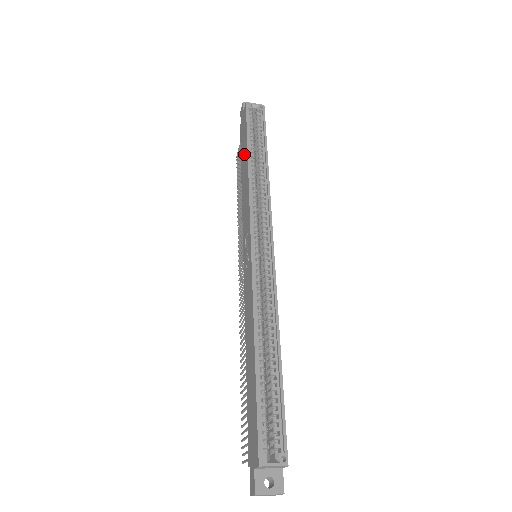
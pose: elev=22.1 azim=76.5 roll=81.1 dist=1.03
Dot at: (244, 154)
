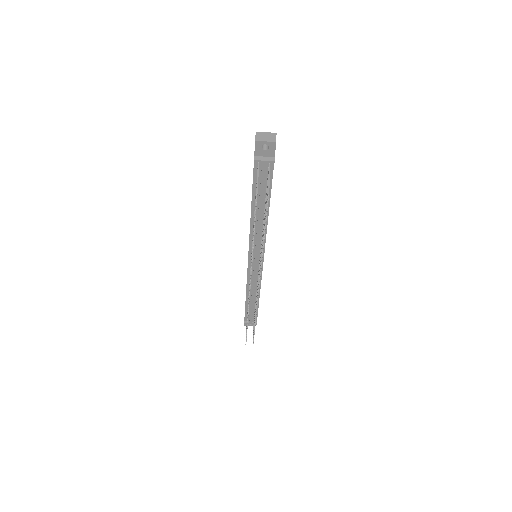
Dot at: occluded
